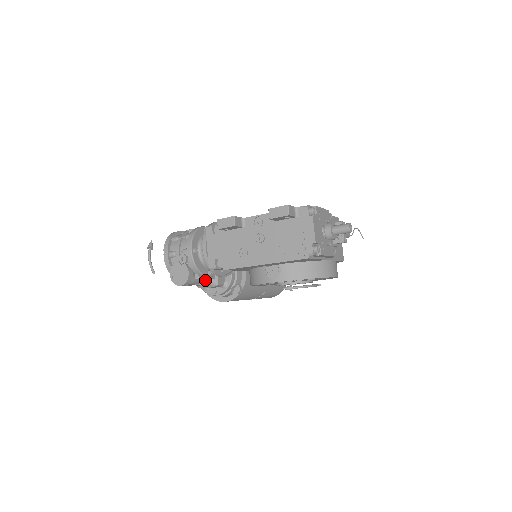
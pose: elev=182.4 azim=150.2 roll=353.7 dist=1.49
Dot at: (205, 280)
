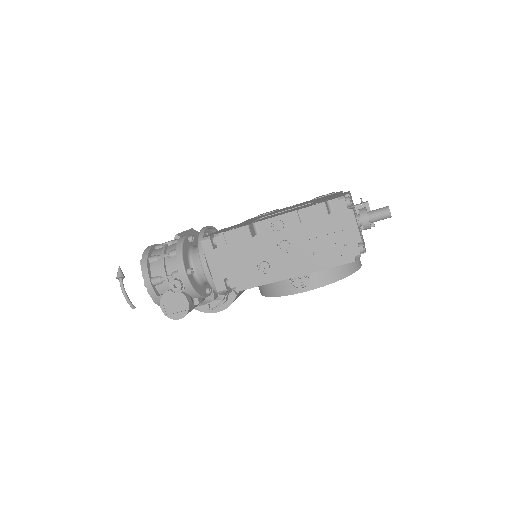
Dot at: occluded
